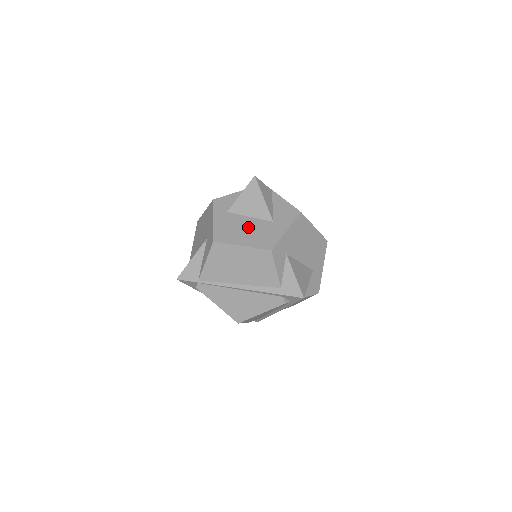
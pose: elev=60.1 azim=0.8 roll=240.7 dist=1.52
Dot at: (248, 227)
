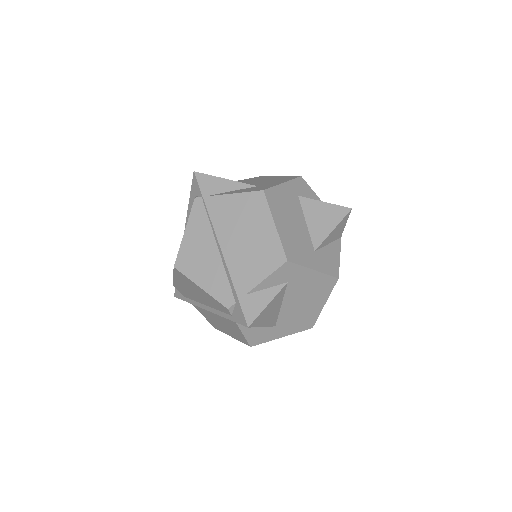
Dot at: (296, 224)
